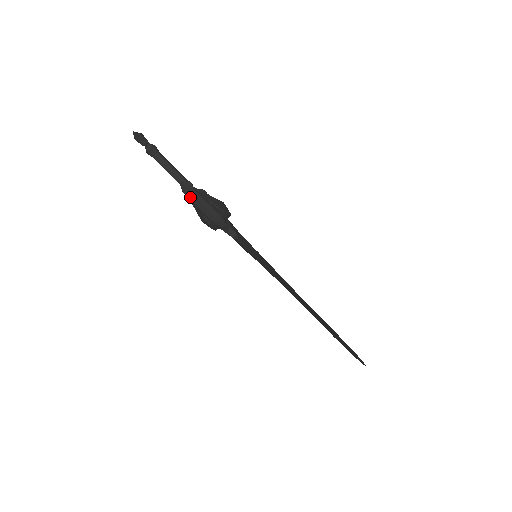
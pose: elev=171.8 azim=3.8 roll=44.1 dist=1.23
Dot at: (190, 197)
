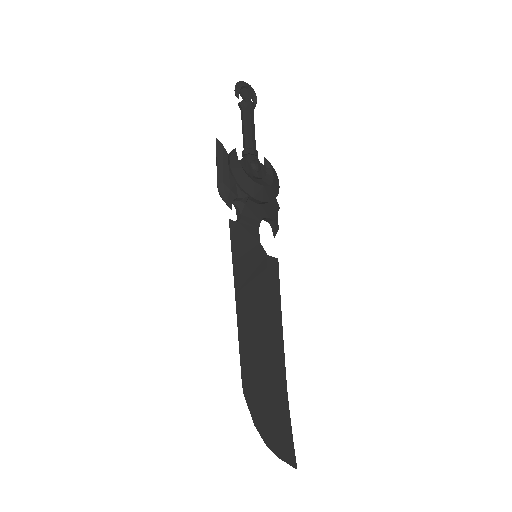
Dot at: (216, 157)
